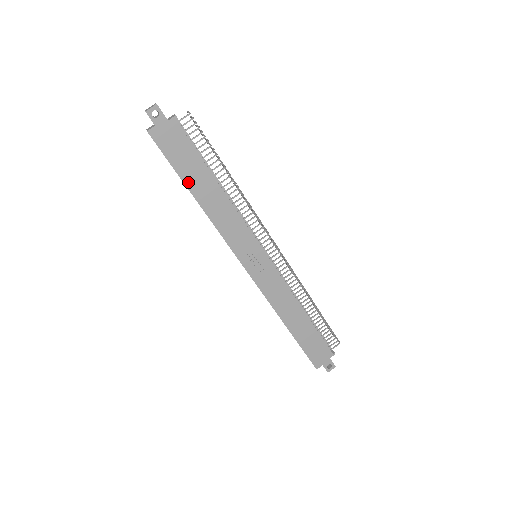
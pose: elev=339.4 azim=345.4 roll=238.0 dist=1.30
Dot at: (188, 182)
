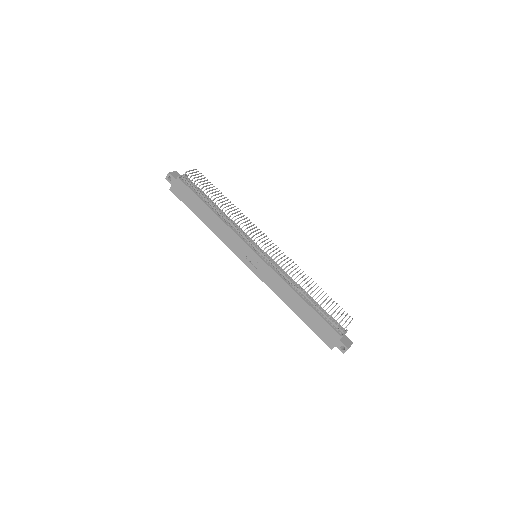
Dot at: (197, 213)
